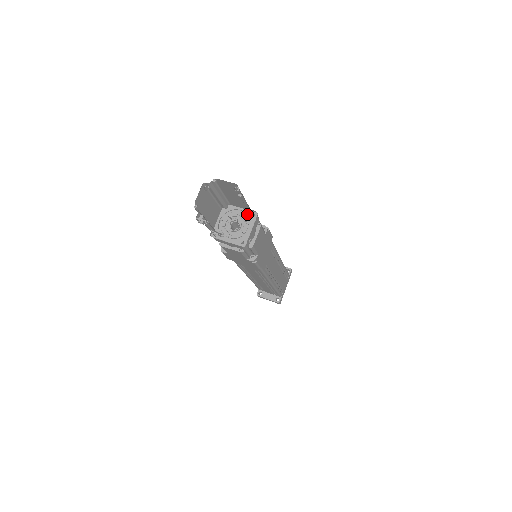
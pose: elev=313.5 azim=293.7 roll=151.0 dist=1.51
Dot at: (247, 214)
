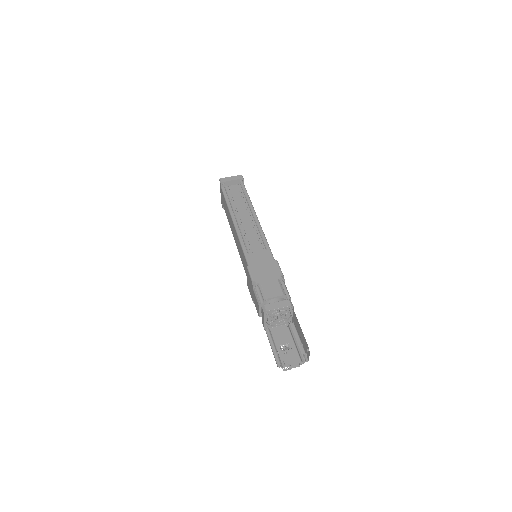
Dot at: (285, 309)
